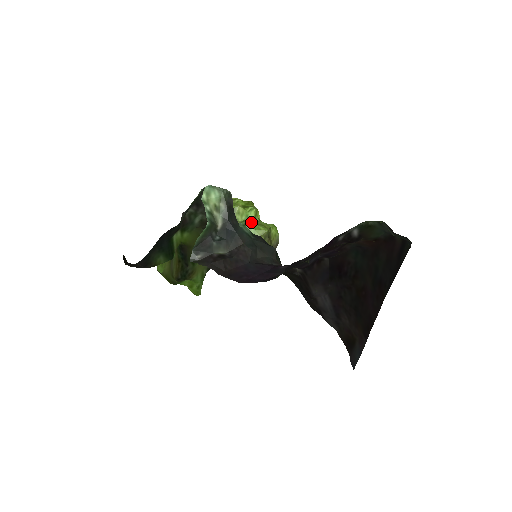
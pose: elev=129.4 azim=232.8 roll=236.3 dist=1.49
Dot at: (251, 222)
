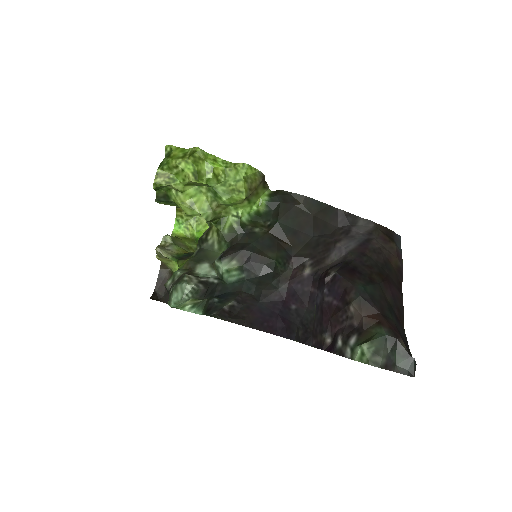
Dot at: (220, 196)
